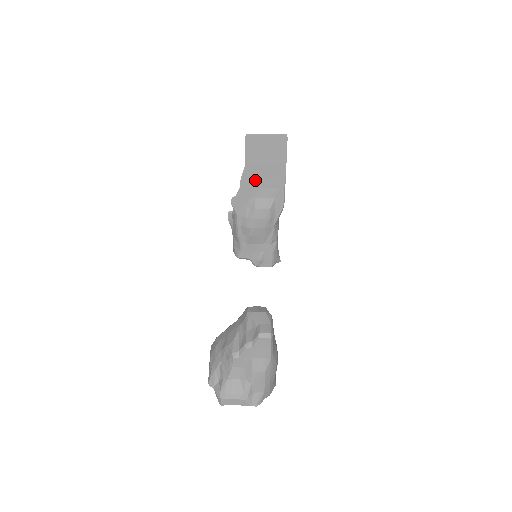
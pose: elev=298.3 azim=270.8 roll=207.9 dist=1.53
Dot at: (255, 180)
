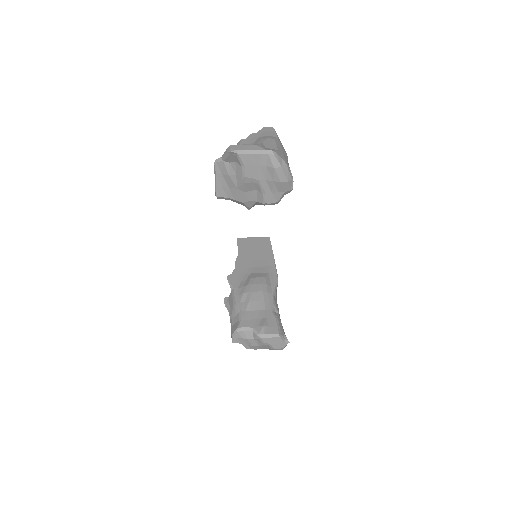
Dot at: (248, 263)
